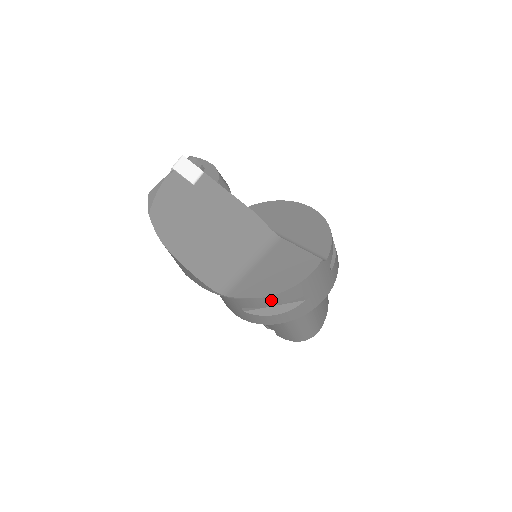
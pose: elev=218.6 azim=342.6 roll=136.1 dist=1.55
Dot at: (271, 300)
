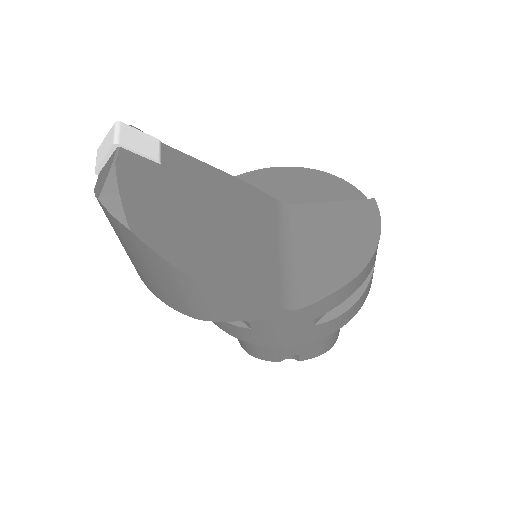
Dot at: (360, 277)
